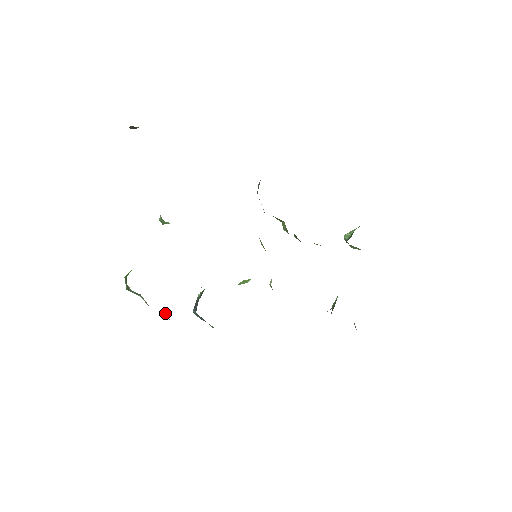
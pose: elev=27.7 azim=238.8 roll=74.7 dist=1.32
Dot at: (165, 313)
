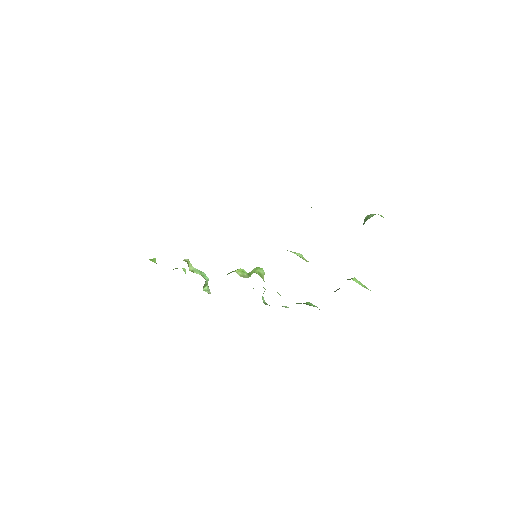
Dot at: occluded
